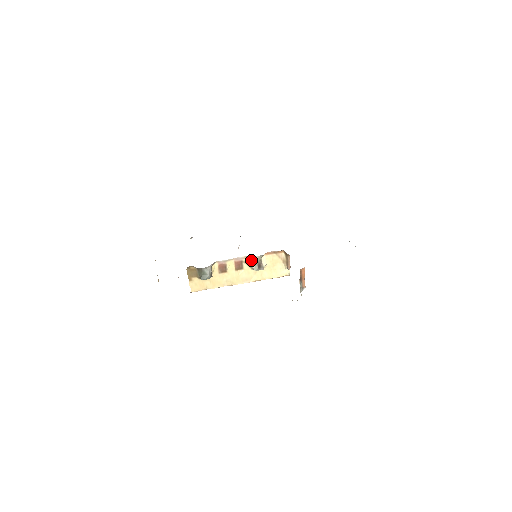
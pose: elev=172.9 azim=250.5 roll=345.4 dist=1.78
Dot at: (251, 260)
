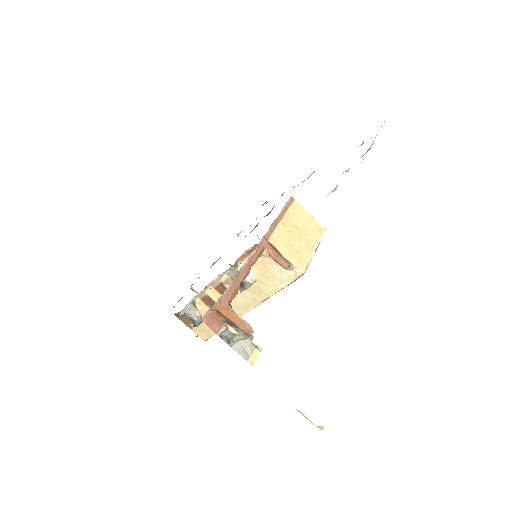
Dot at: (230, 277)
